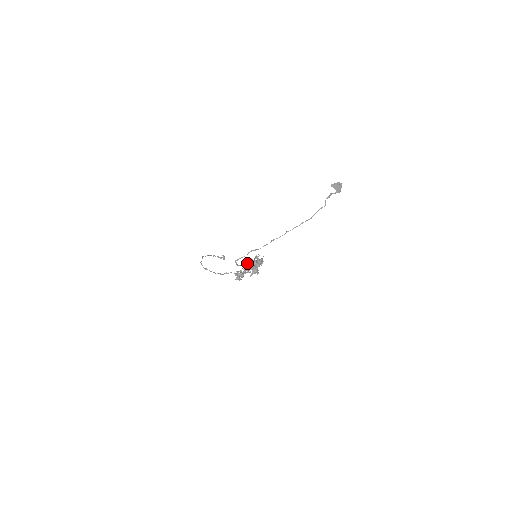
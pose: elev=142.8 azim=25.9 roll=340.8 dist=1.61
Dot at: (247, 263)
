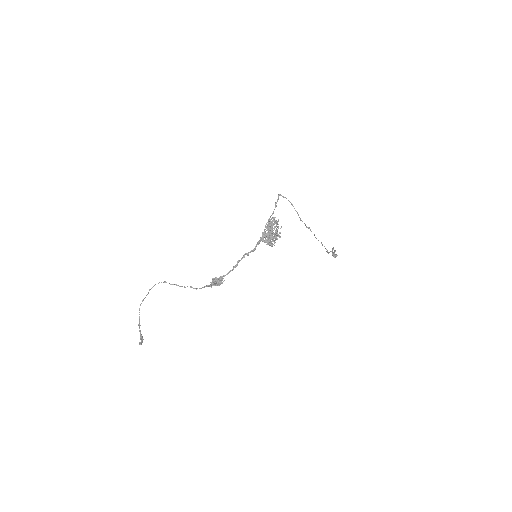
Dot at: occluded
